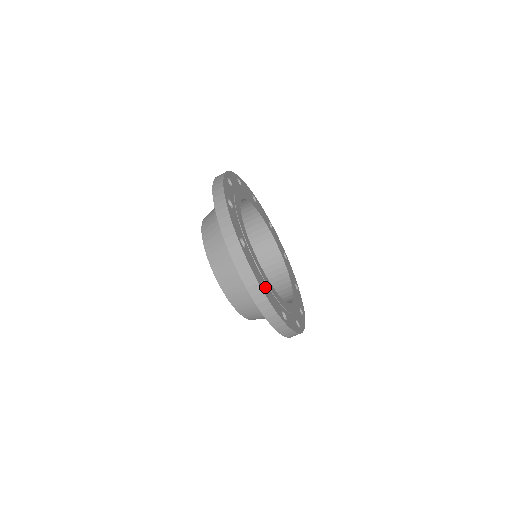
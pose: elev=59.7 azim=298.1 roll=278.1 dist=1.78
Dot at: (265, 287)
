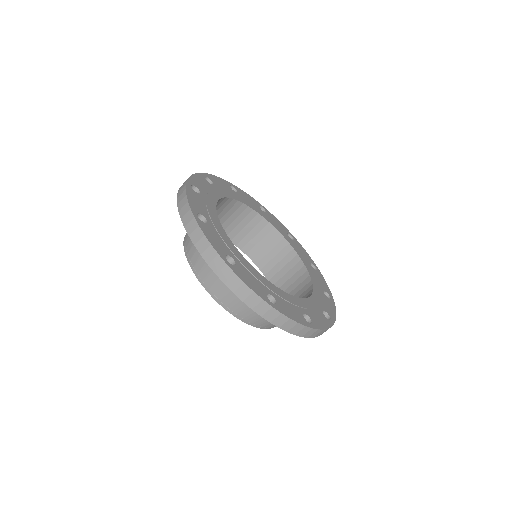
Dot at: (274, 299)
